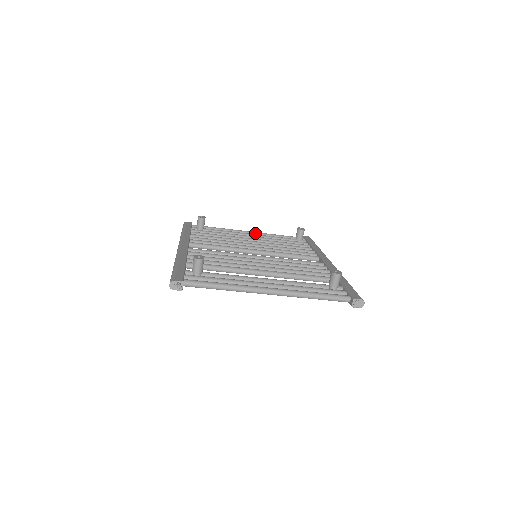
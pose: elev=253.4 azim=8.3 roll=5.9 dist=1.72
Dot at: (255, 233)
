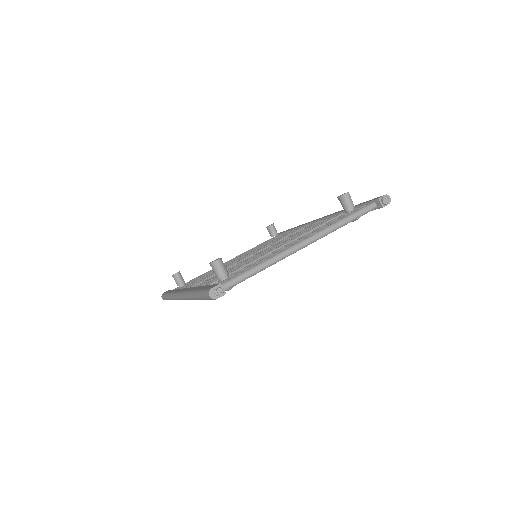
Dot at: occluded
